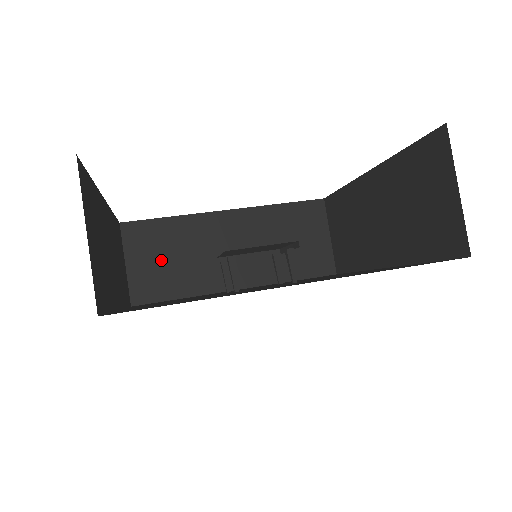
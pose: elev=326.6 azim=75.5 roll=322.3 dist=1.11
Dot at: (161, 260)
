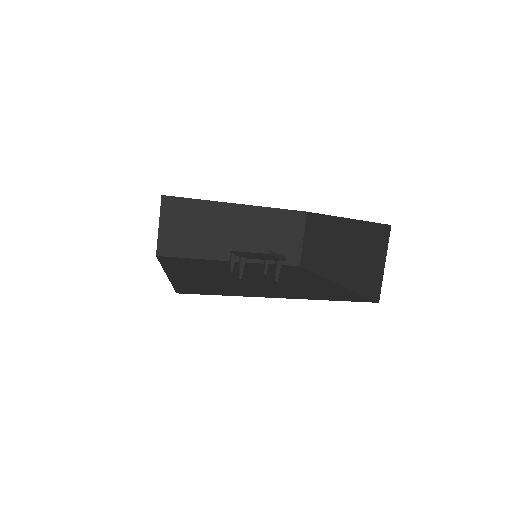
Dot at: (184, 228)
